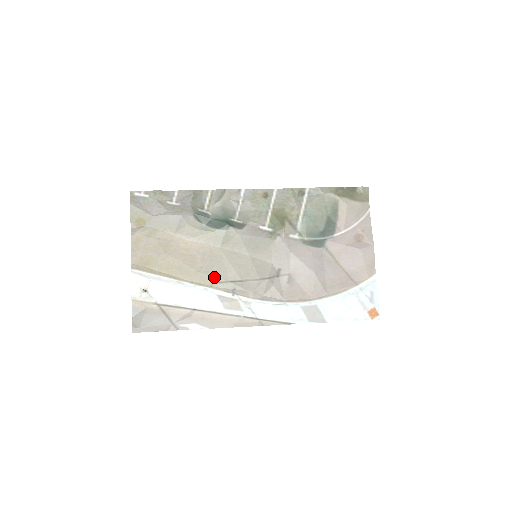
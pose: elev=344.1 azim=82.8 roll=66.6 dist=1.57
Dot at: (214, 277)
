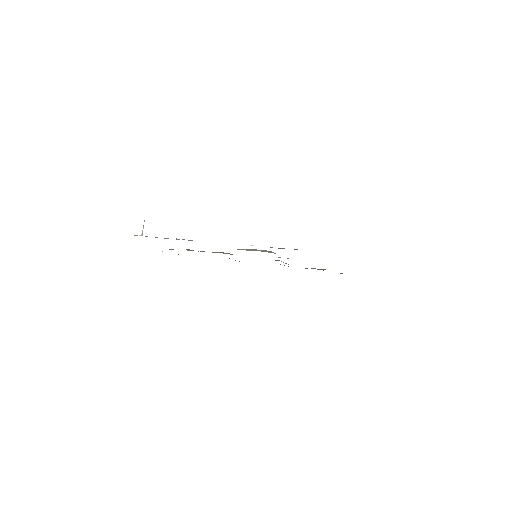
Dot at: occluded
